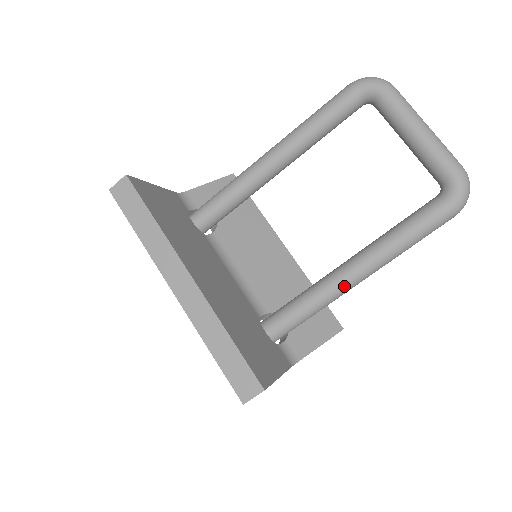
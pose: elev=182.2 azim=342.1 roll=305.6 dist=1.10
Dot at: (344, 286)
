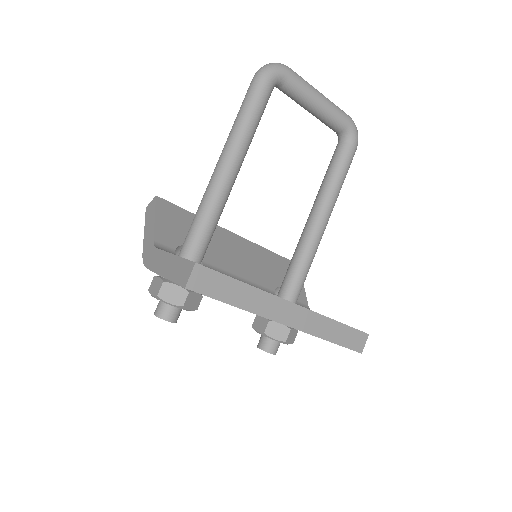
Dot at: occluded
